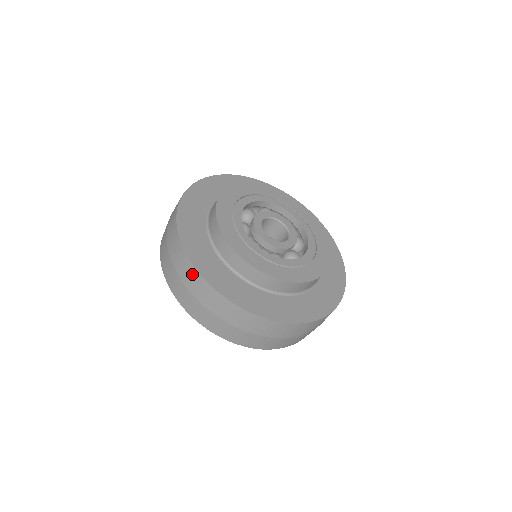
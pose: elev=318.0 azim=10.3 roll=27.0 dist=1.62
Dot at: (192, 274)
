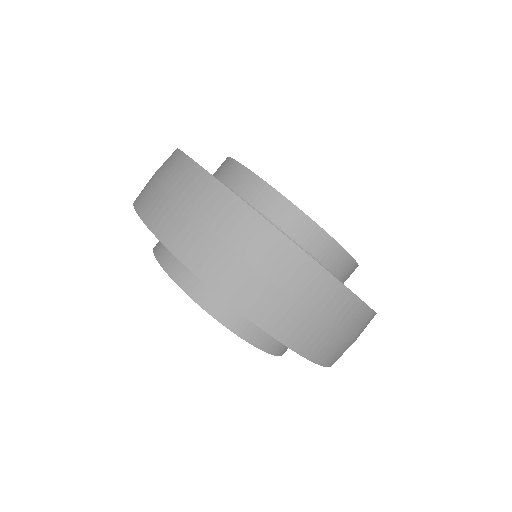
Dot at: (178, 164)
